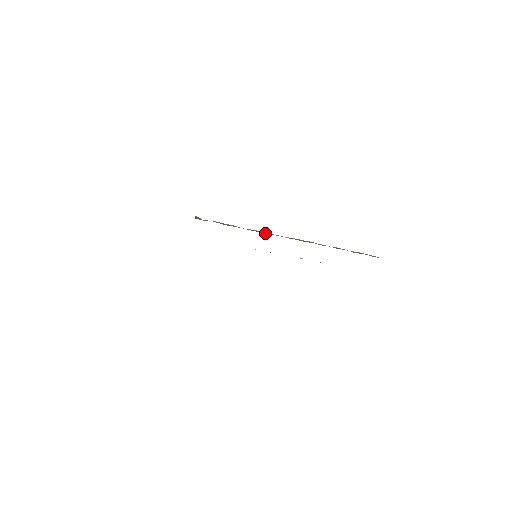
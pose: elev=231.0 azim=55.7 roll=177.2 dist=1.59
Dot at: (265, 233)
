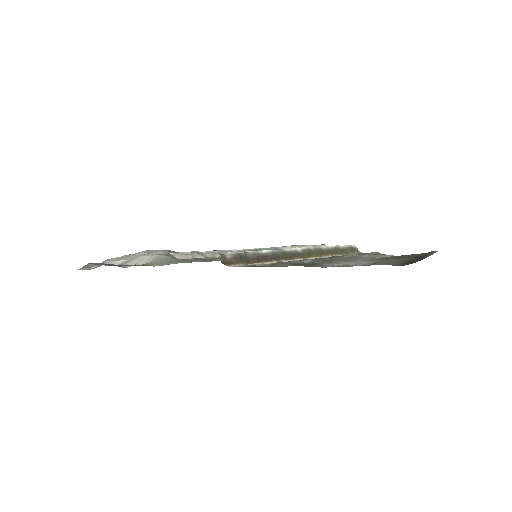
Dot at: (286, 259)
